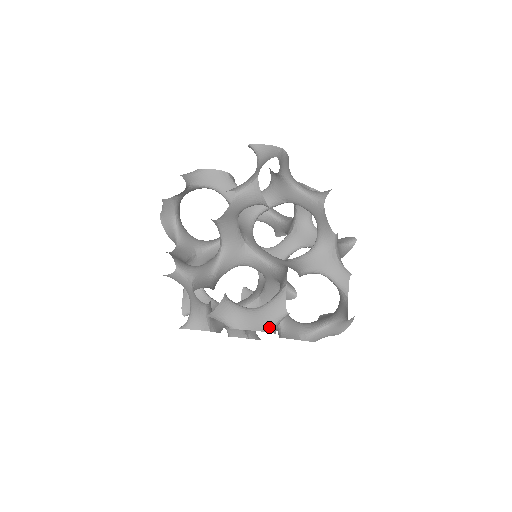
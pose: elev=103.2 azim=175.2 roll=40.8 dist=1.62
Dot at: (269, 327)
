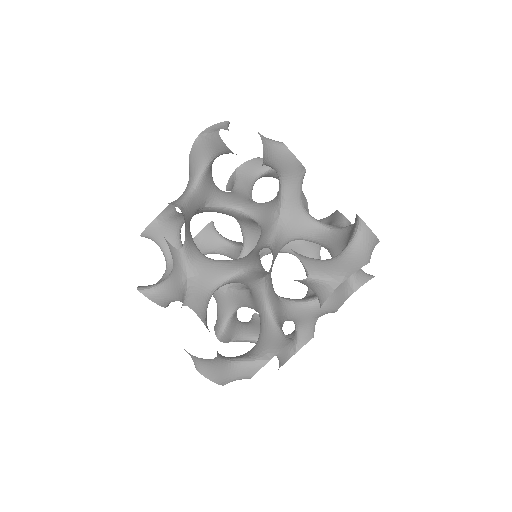
Dot at: (228, 382)
